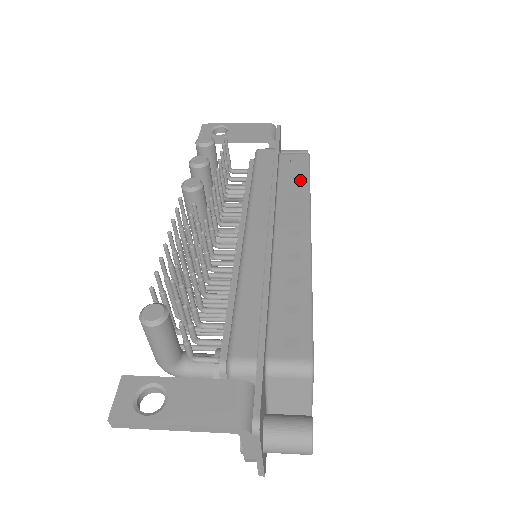
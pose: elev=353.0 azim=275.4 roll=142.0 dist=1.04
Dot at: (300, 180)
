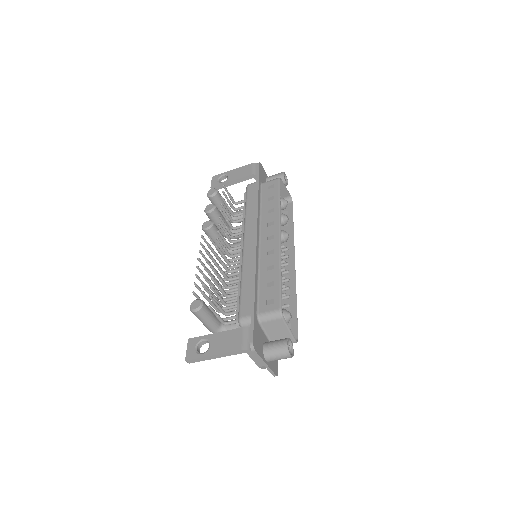
Dot at: (274, 200)
